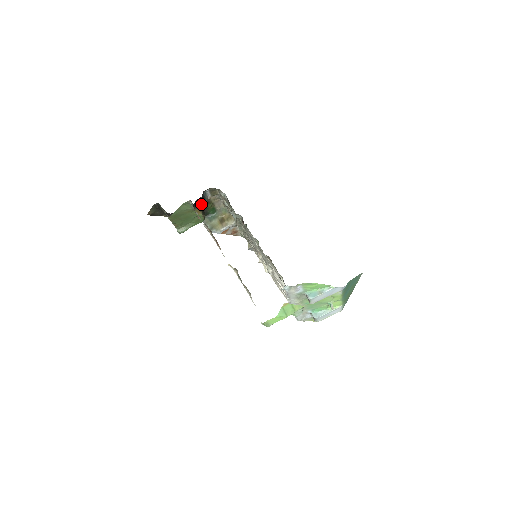
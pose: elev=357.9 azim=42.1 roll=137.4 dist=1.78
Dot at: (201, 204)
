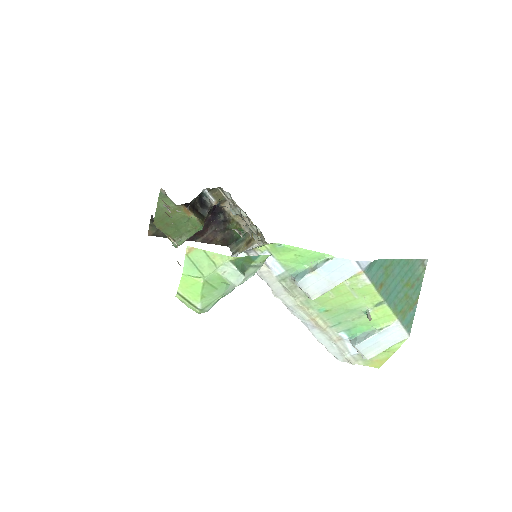
Dot at: (196, 206)
